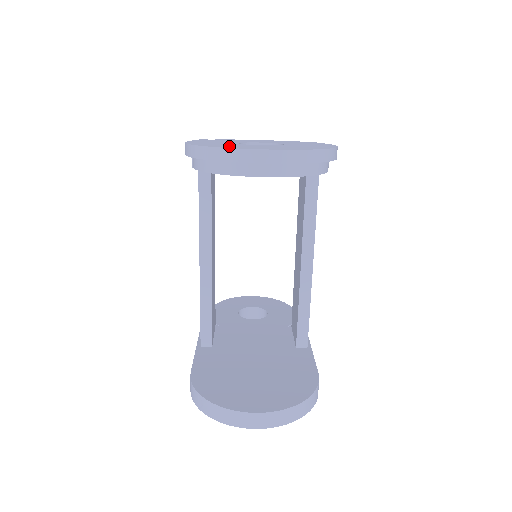
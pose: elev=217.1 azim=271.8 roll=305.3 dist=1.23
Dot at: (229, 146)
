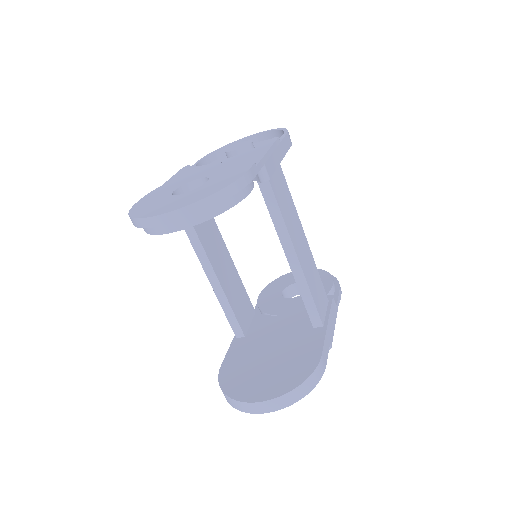
Dot at: (148, 210)
